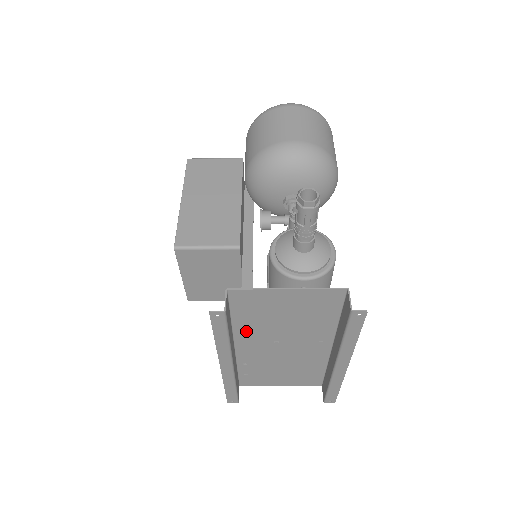
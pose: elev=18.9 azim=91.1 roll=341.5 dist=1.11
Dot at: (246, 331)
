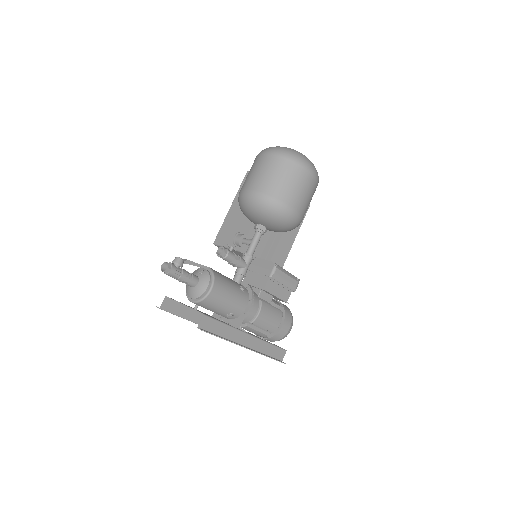
Dot at: occluded
